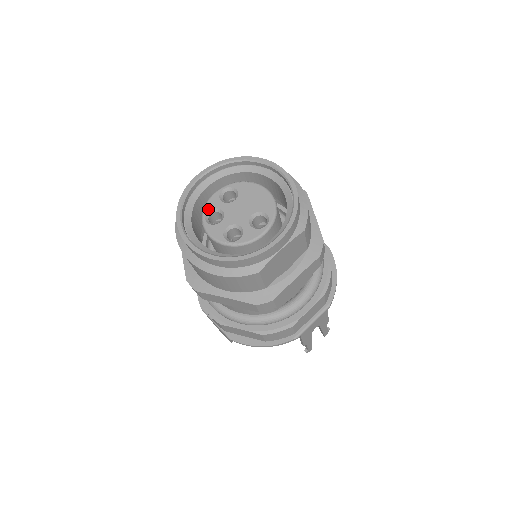
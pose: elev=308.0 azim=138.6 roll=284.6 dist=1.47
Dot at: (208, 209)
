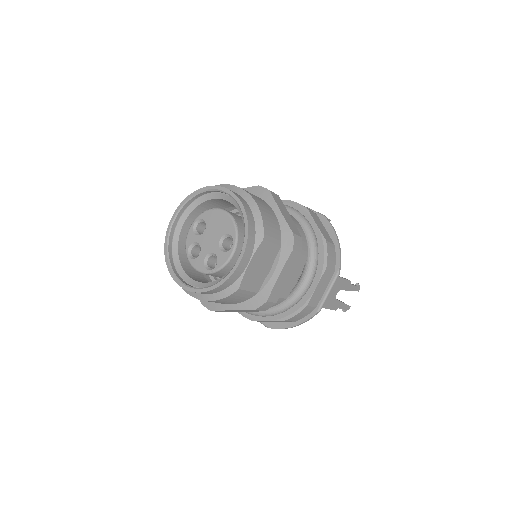
Dot at: (188, 246)
